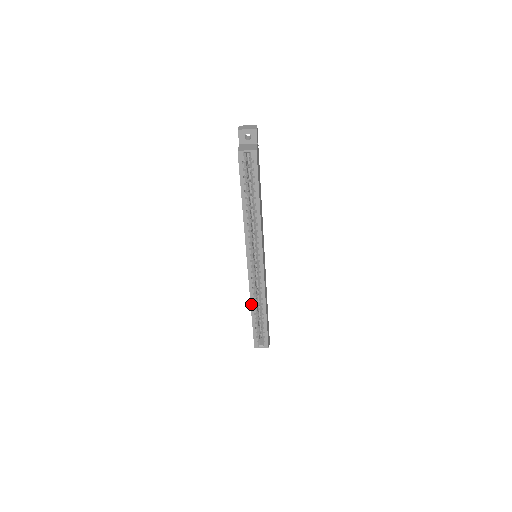
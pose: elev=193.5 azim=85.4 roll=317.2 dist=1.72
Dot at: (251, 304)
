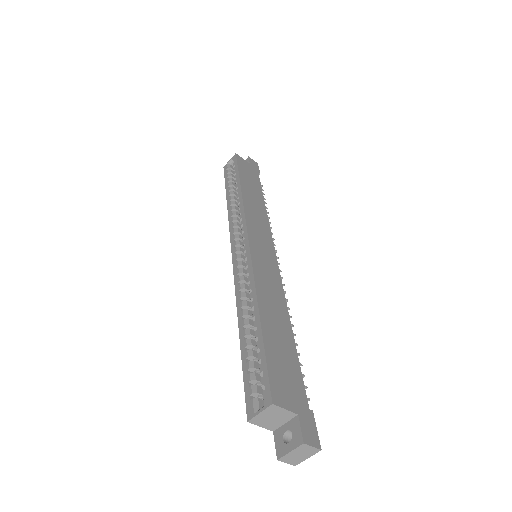
Dot at: (238, 313)
